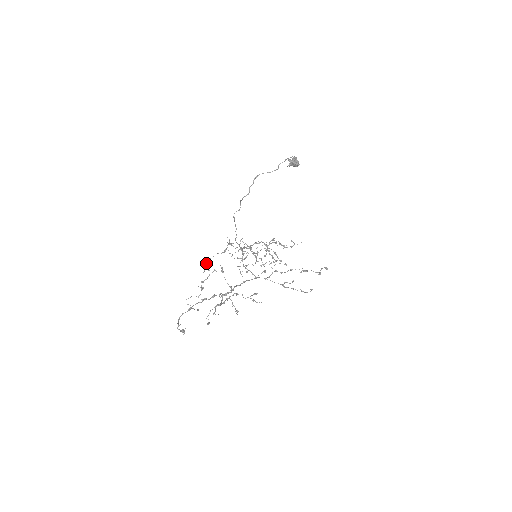
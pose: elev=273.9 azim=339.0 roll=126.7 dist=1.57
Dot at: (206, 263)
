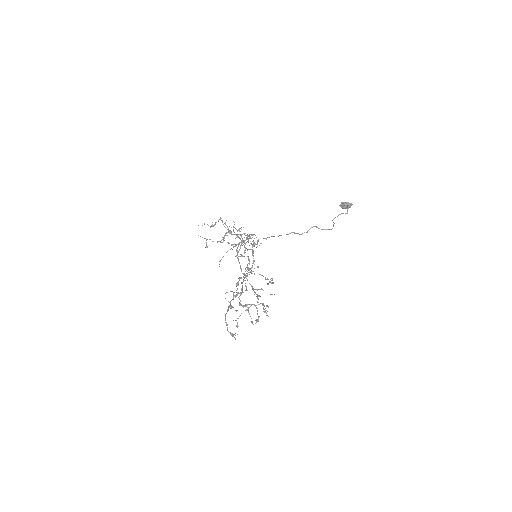
Dot at: occluded
